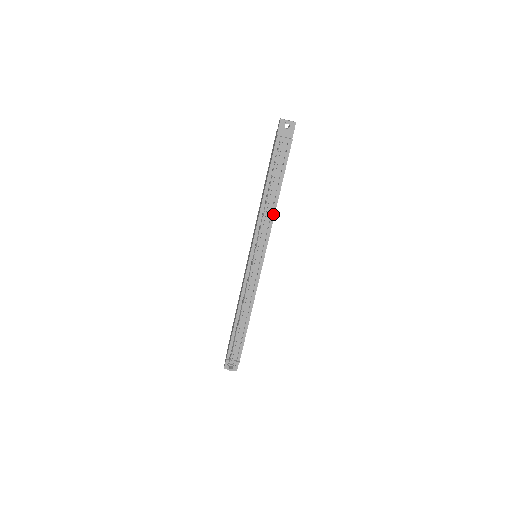
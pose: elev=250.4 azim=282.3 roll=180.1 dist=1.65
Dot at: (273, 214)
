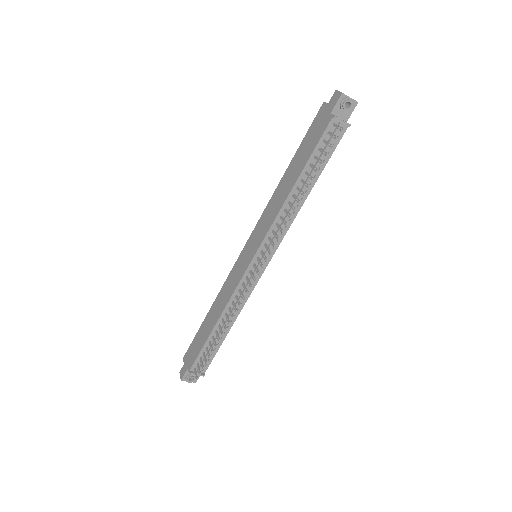
Dot at: (296, 212)
